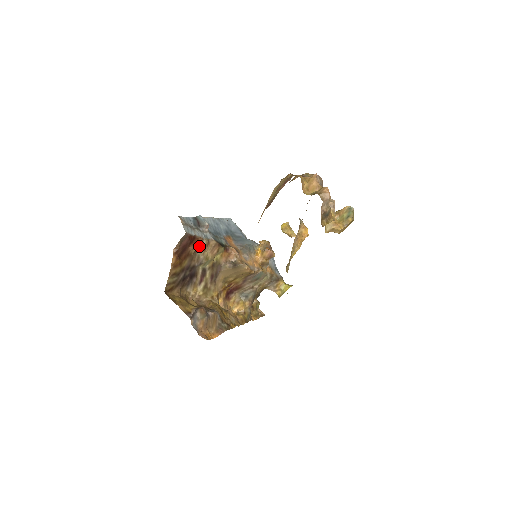
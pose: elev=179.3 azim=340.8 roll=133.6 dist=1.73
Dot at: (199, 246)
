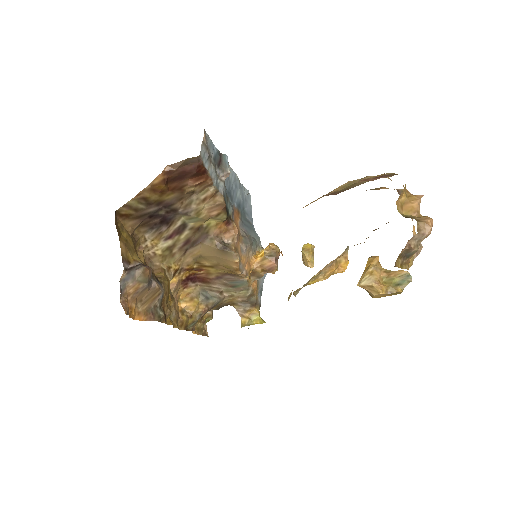
Dot at: (201, 189)
